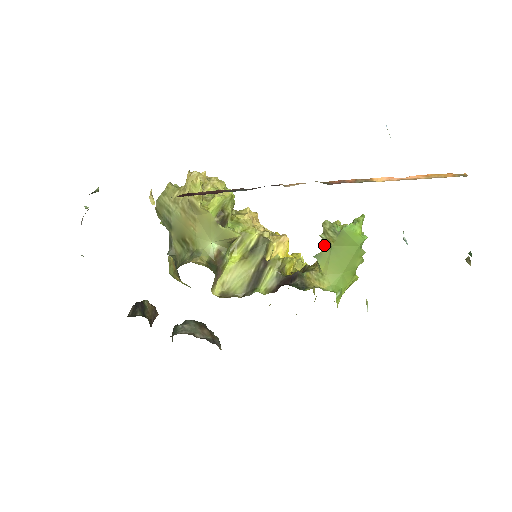
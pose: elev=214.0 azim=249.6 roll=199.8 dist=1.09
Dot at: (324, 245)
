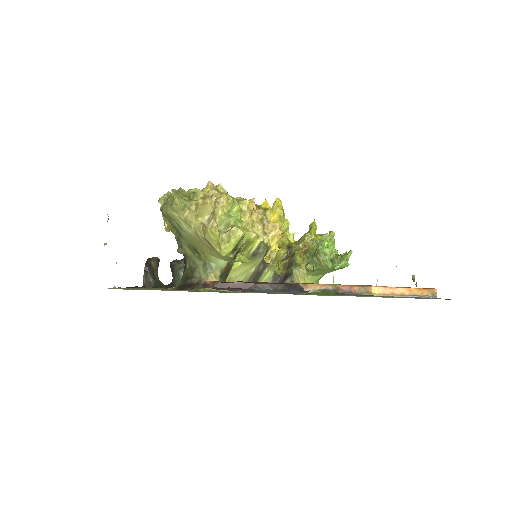
Dot at: (313, 255)
